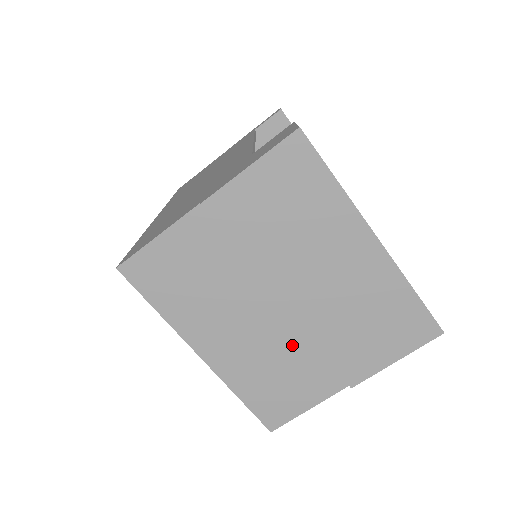
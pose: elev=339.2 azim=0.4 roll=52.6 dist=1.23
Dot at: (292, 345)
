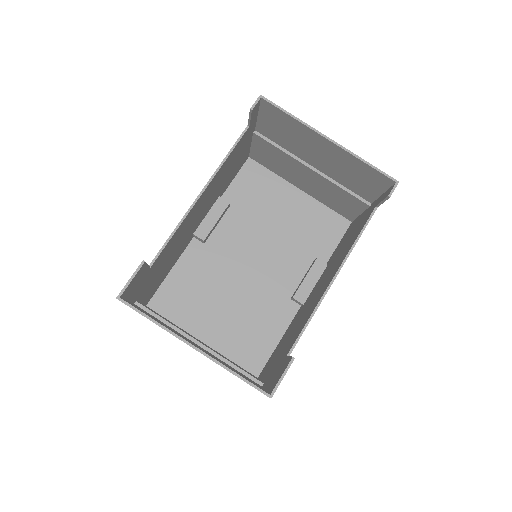
Dot at: occluded
